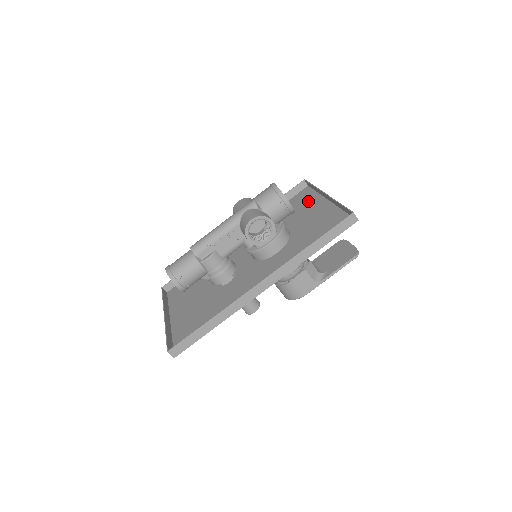
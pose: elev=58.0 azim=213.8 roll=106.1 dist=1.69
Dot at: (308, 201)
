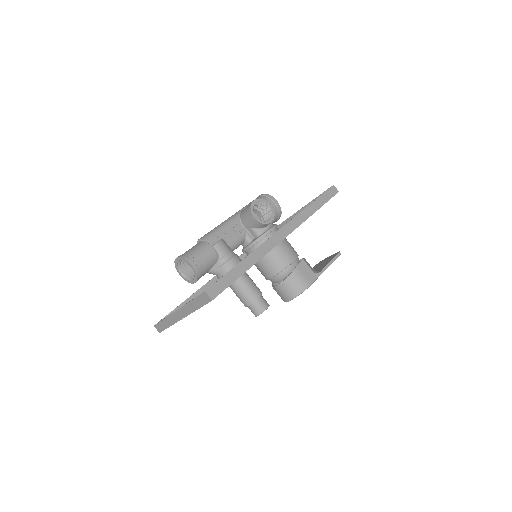
Dot at: occluded
